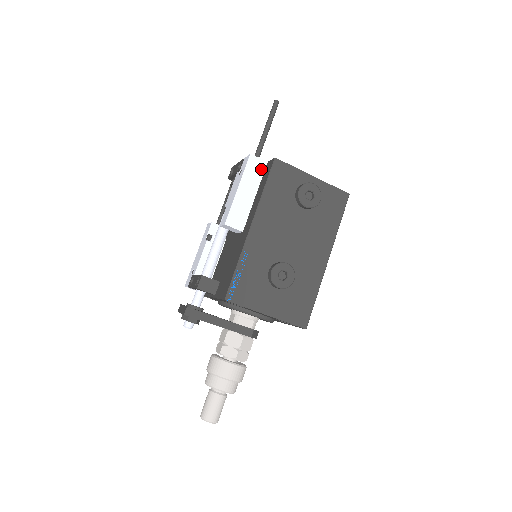
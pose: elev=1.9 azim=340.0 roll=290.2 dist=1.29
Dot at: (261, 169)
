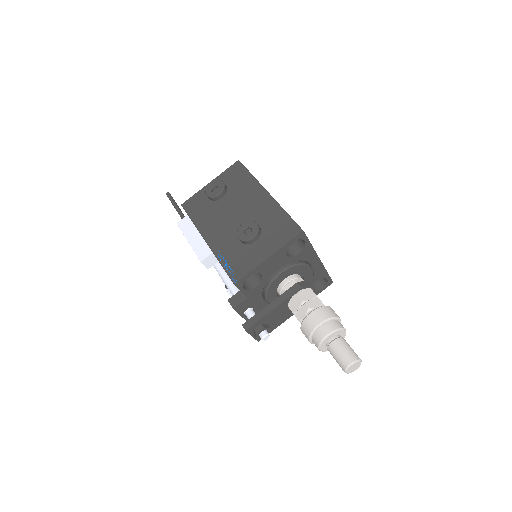
Dot at: (189, 220)
